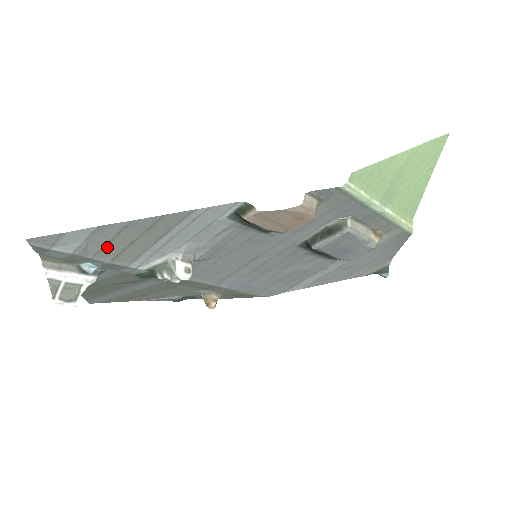
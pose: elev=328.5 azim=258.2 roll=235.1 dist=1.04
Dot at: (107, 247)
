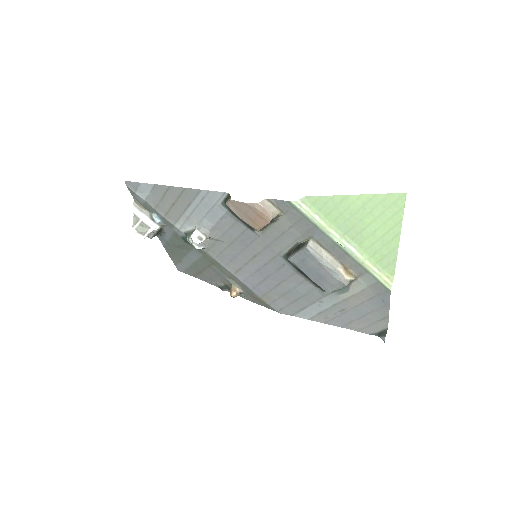
Dot at: (161, 203)
